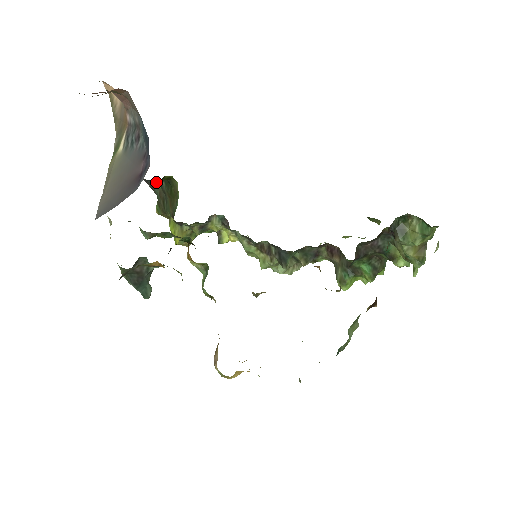
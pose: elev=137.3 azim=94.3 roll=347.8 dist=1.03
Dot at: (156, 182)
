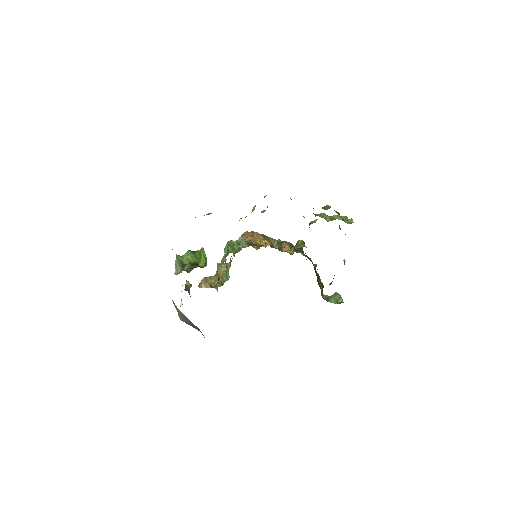
Dot at: occluded
